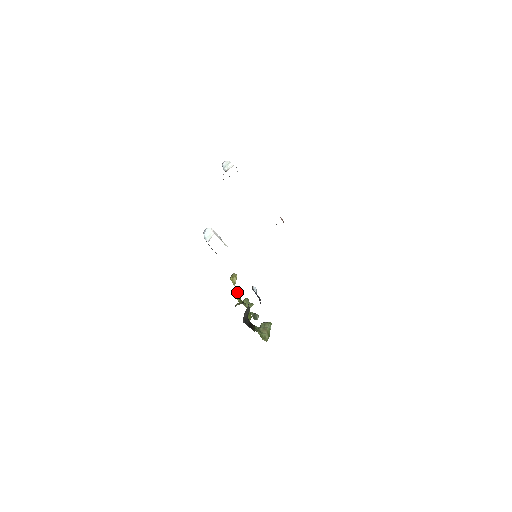
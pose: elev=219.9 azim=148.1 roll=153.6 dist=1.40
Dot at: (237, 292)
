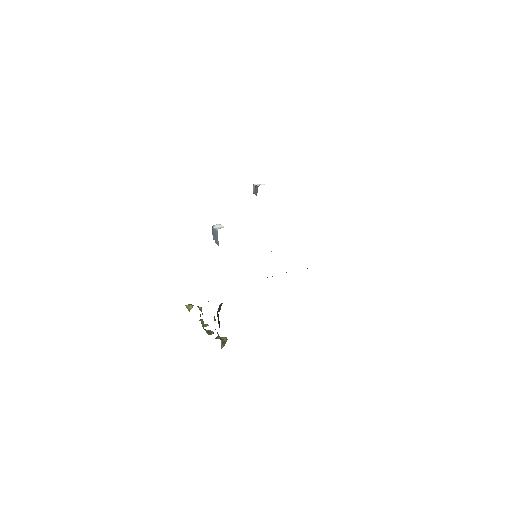
Dot at: occluded
